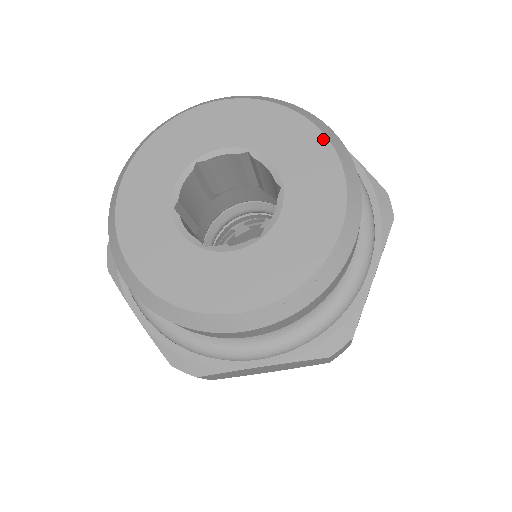
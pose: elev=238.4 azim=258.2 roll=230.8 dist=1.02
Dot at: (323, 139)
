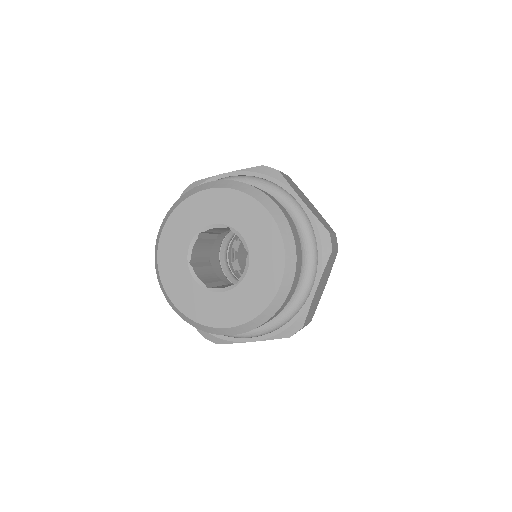
Dot at: (272, 221)
